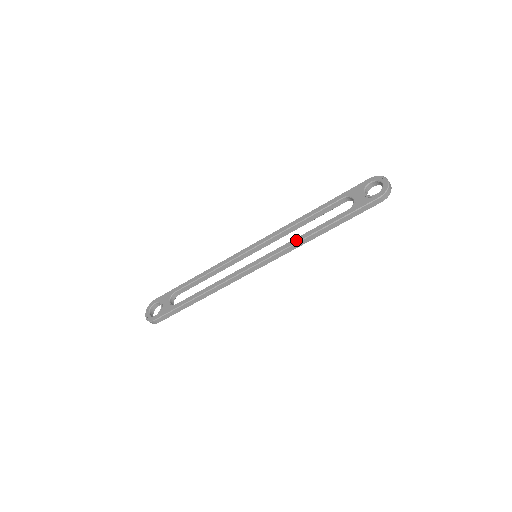
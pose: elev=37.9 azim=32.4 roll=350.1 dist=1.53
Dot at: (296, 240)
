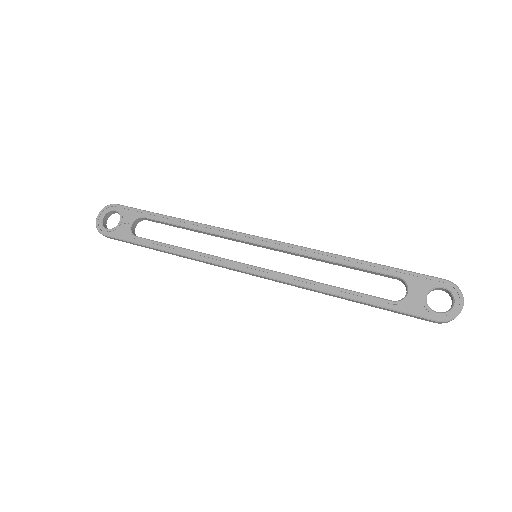
Dot at: (311, 284)
